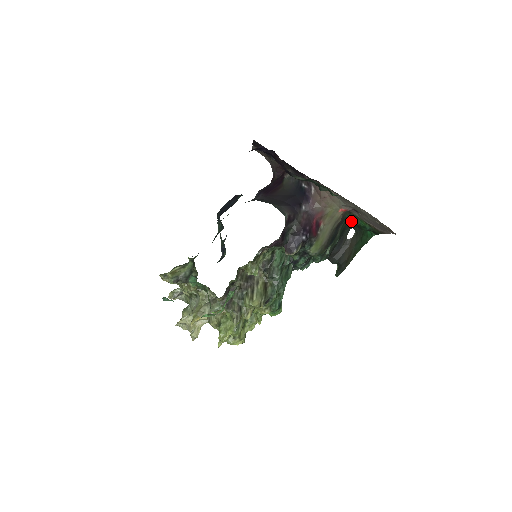
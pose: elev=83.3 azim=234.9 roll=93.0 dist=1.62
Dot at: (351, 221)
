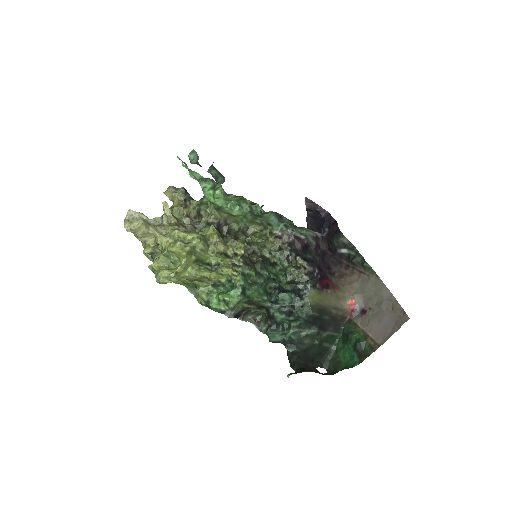
Dot at: (333, 354)
